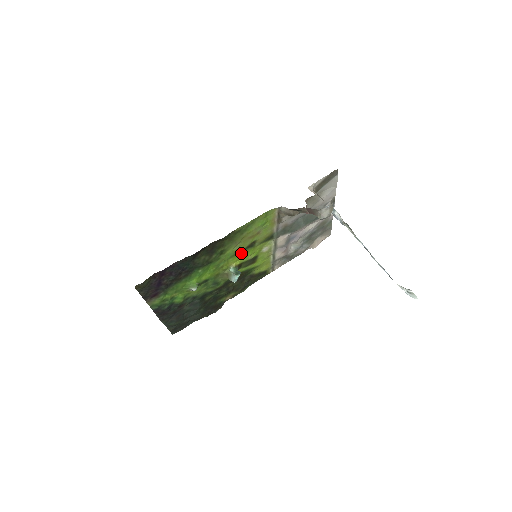
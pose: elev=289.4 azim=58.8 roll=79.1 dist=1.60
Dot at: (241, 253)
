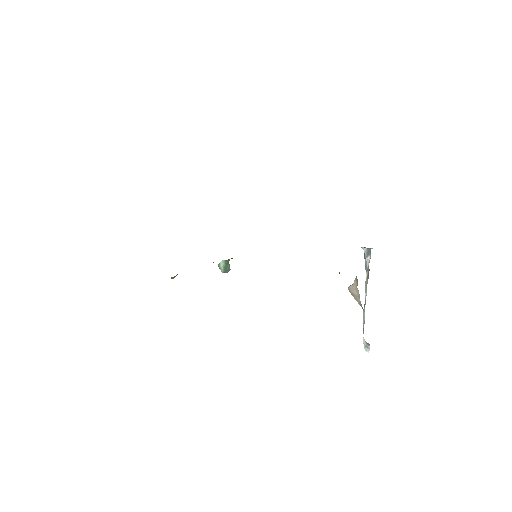
Dot at: occluded
